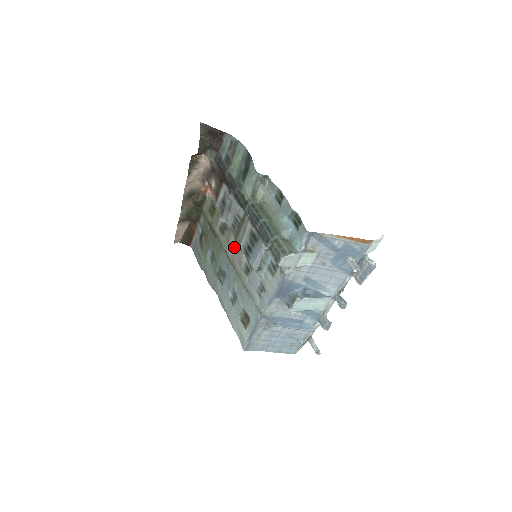
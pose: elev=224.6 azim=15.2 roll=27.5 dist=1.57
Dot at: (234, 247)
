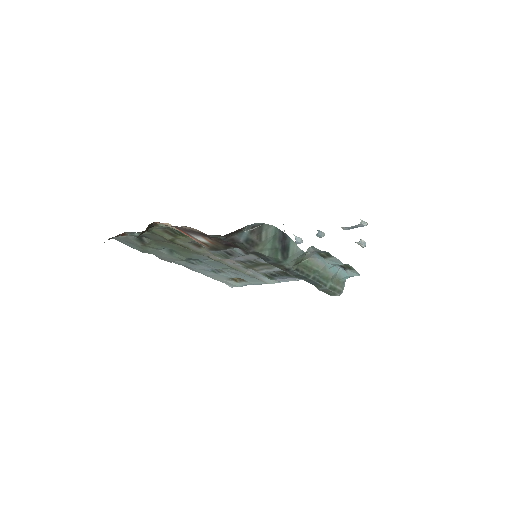
Dot at: occluded
